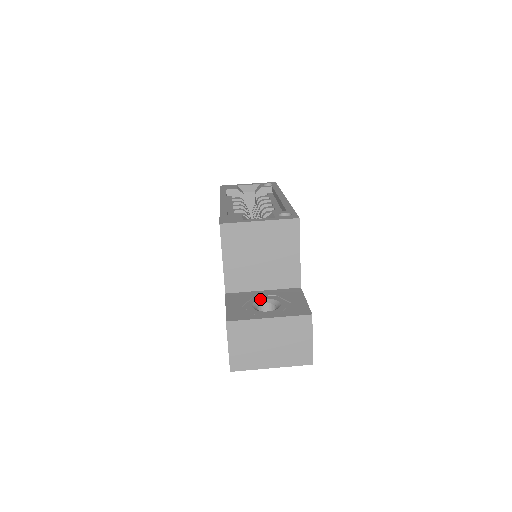
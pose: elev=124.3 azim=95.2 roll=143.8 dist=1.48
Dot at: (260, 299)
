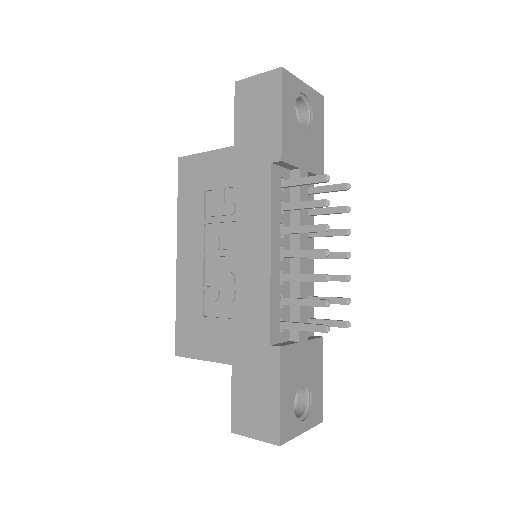
Dot at: occluded
